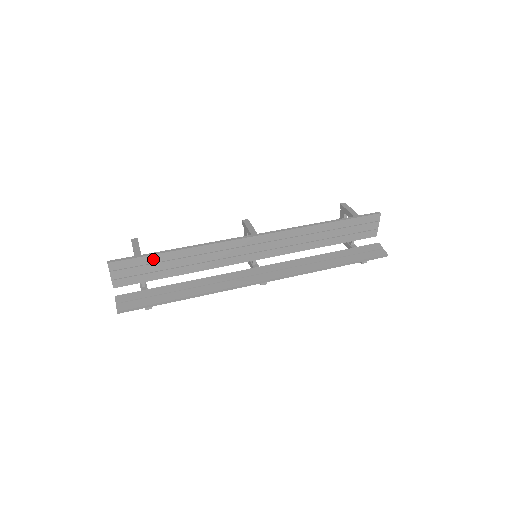
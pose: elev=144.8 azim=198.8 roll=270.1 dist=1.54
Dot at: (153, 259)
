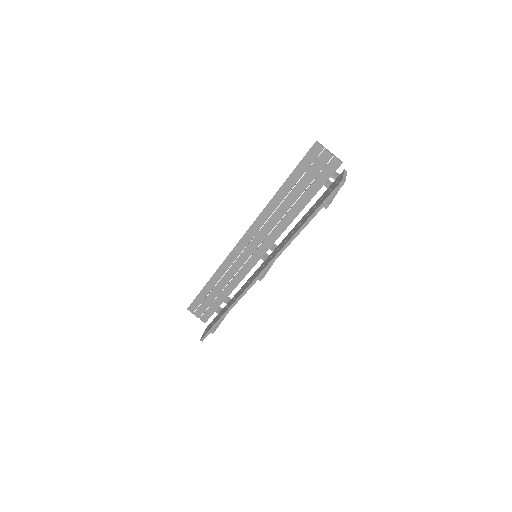
Dot at: (203, 295)
